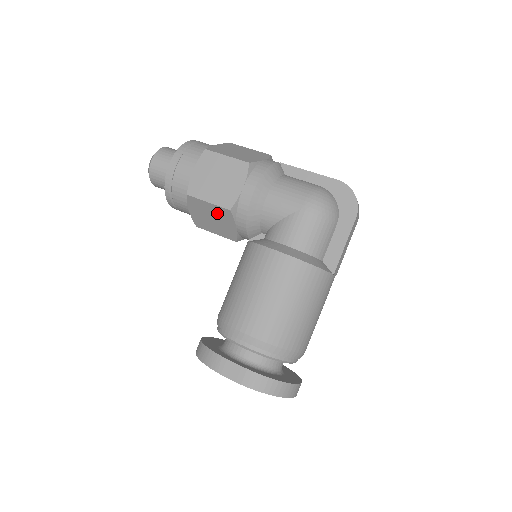
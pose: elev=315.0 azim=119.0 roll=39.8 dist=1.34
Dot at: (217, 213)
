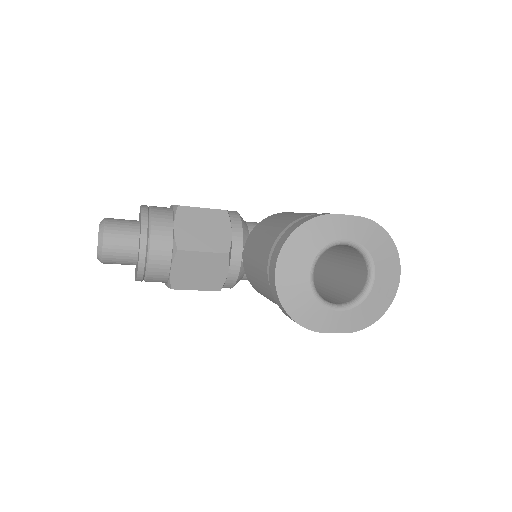
Dot at: (211, 219)
